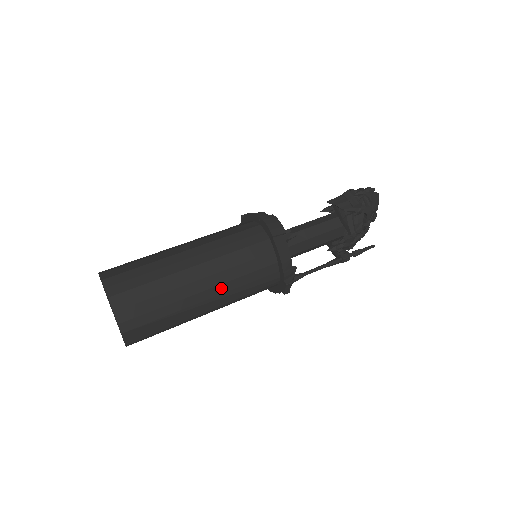
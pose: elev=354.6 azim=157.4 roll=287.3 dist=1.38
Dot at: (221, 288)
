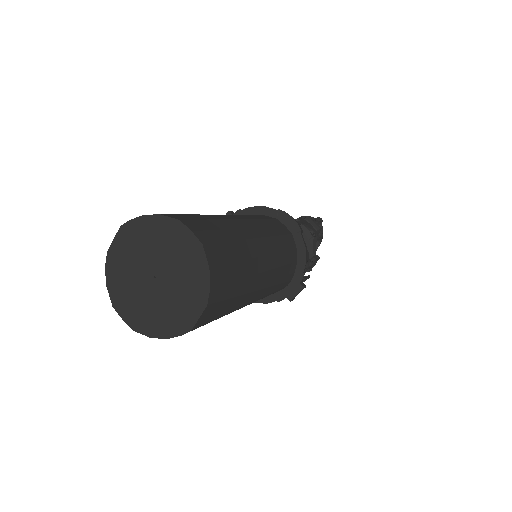
Dot at: (271, 274)
